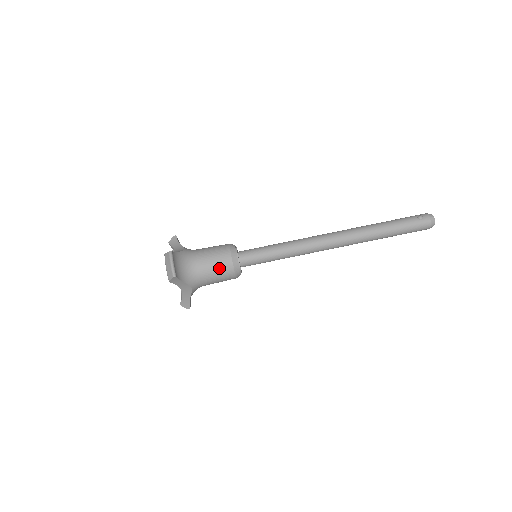
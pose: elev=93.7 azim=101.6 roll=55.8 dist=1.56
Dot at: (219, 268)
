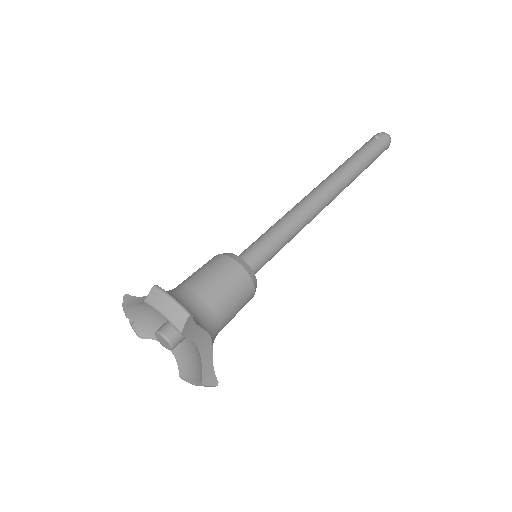
Dot at: (231, 284)
